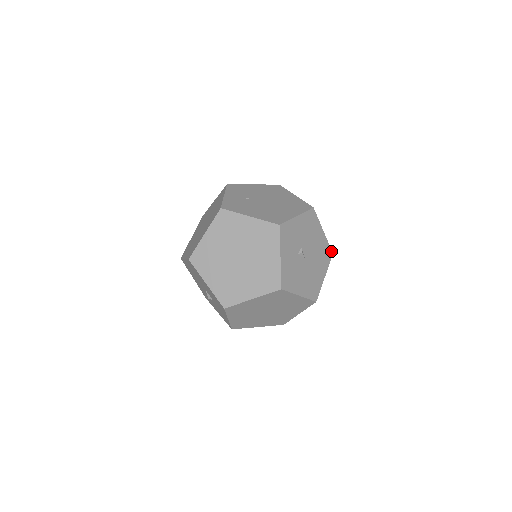
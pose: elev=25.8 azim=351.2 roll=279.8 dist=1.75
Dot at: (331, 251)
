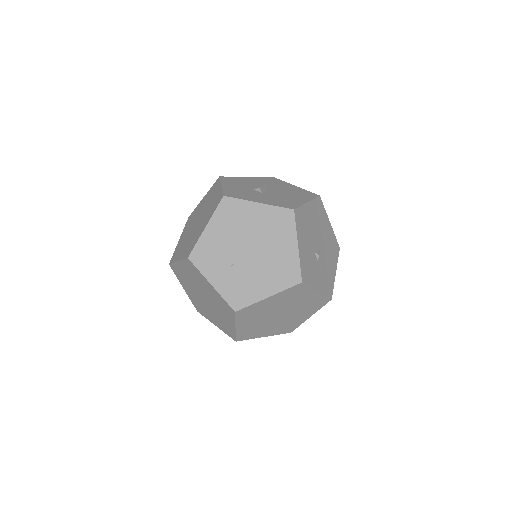
Dot at: (318, 198)
